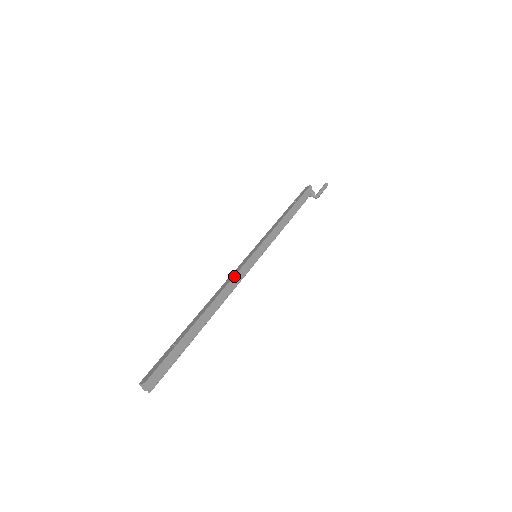
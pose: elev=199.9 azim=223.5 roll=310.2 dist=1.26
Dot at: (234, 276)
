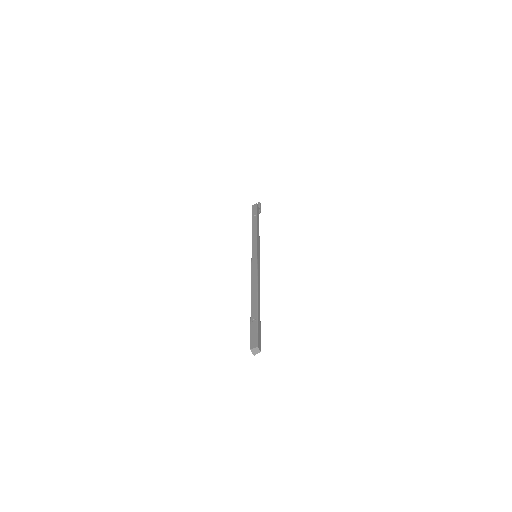
Dot at: (257, 270)
